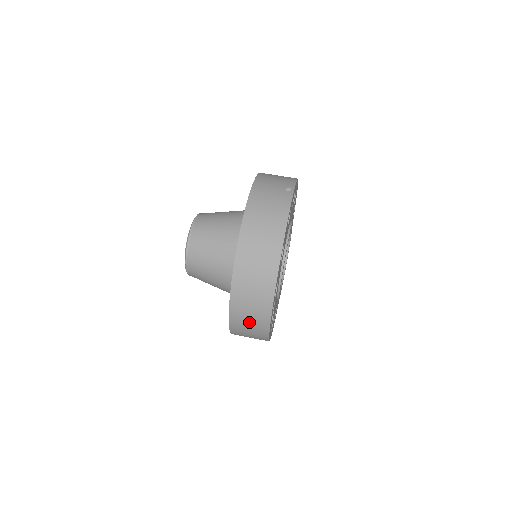
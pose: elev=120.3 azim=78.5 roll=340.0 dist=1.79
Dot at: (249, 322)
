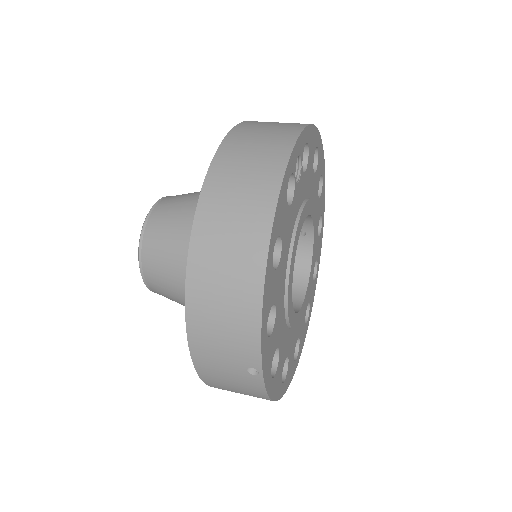
Dot at: (256, 146)
